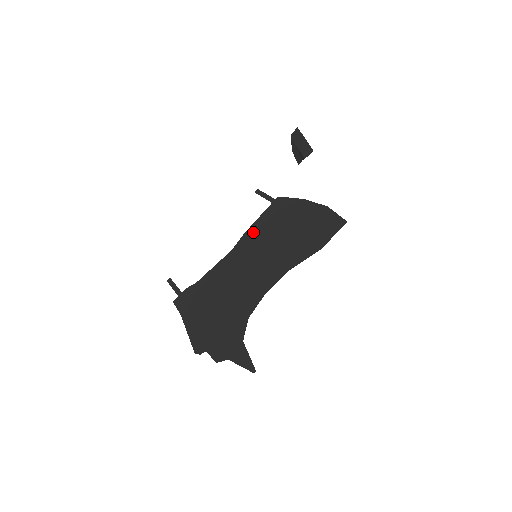
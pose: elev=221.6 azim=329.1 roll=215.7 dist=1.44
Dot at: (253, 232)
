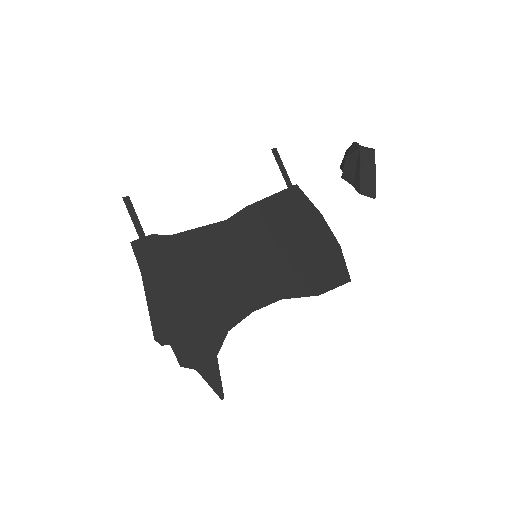
Dot at: (258, 214)
